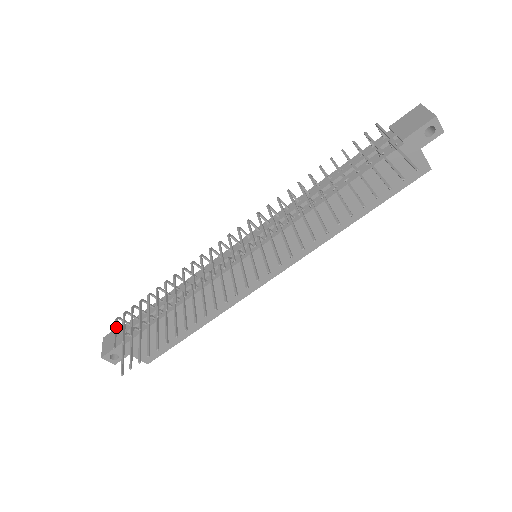
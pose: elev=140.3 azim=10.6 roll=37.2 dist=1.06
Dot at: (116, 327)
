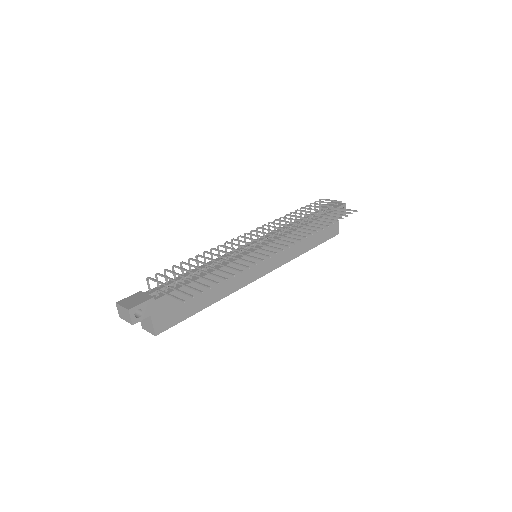
Dot at: (155, 279)
